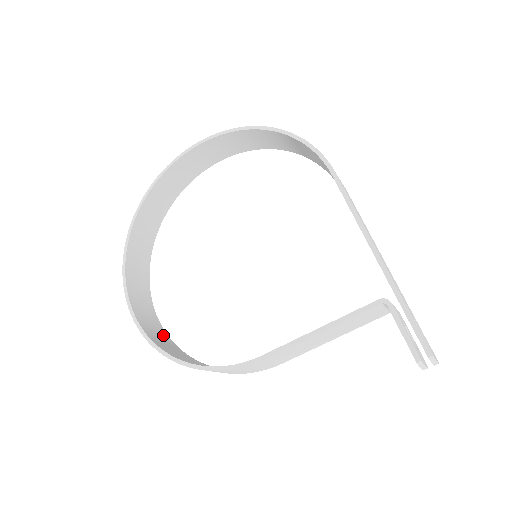
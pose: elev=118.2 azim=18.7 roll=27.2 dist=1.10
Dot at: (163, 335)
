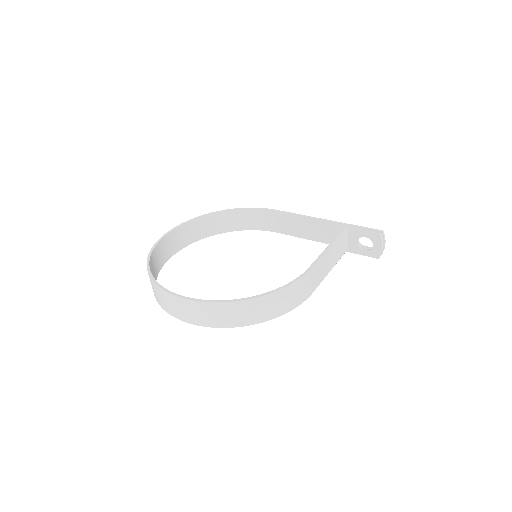
Dot at: (216, 320)
